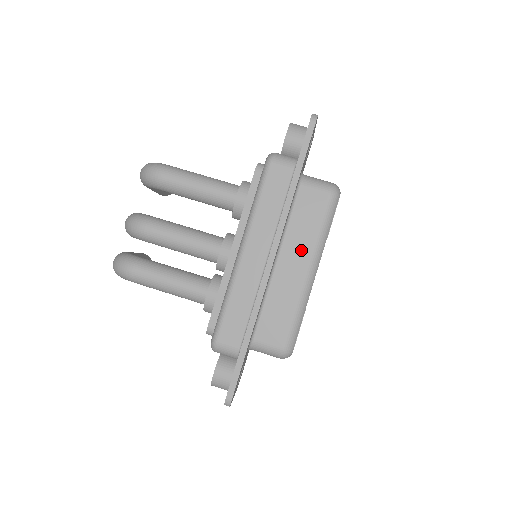
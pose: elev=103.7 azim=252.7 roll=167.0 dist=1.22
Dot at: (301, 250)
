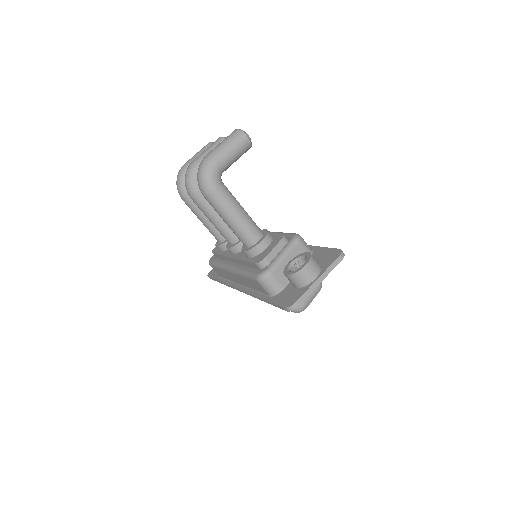
Dot at: occluded
